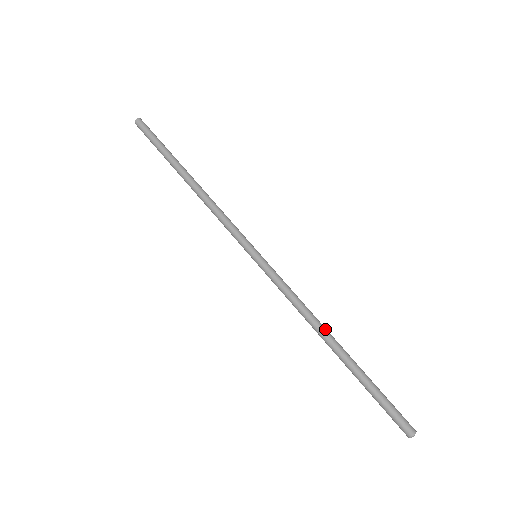
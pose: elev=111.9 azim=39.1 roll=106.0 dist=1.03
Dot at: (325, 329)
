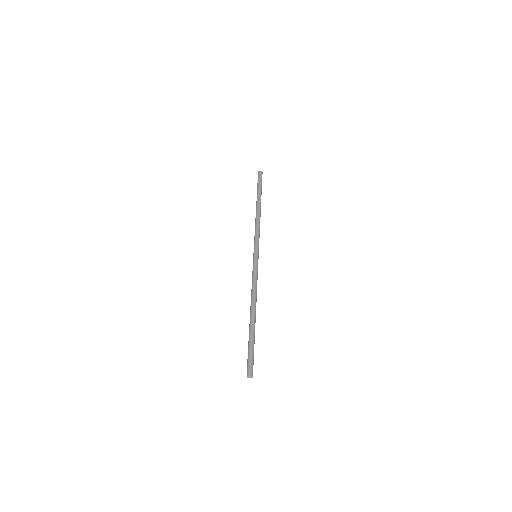
Dot at: occluded
